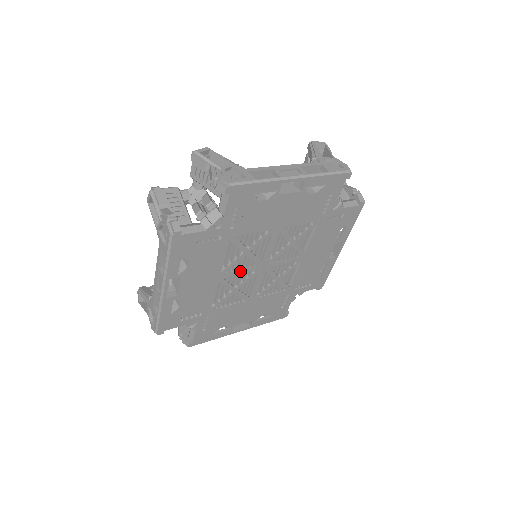
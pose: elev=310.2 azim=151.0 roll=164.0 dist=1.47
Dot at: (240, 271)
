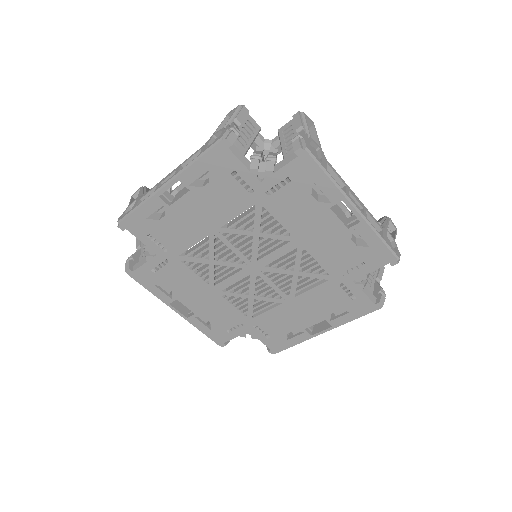
Dot at: (234, 247)
